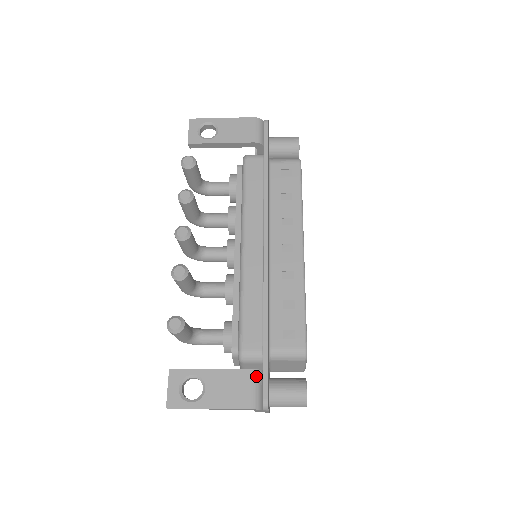
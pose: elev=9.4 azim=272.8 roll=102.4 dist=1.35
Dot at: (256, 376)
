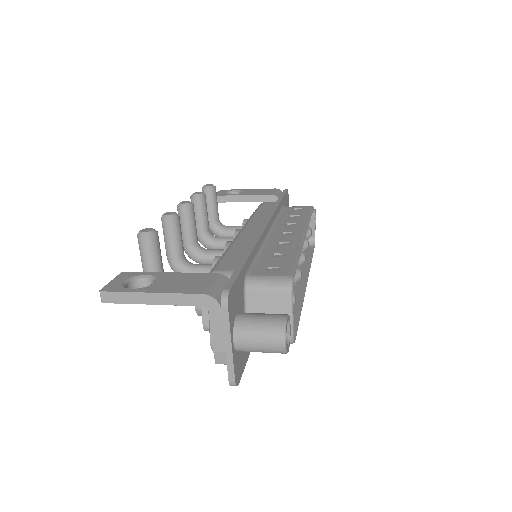
Dot at: (222, 278)
